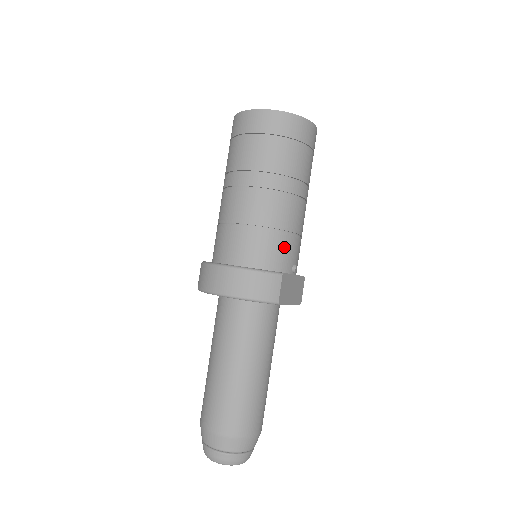
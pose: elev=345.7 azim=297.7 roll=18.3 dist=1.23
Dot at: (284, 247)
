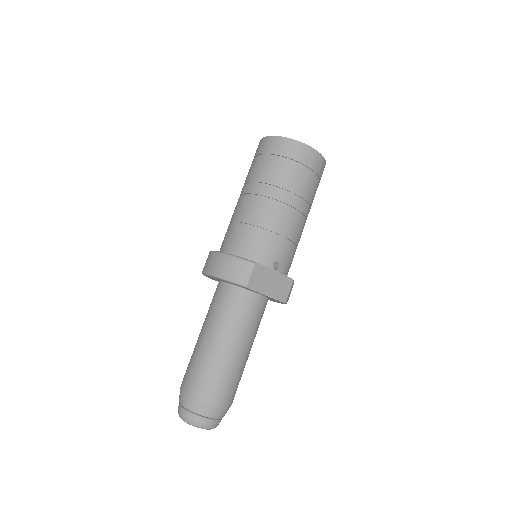
Dot at: (266, 244)
